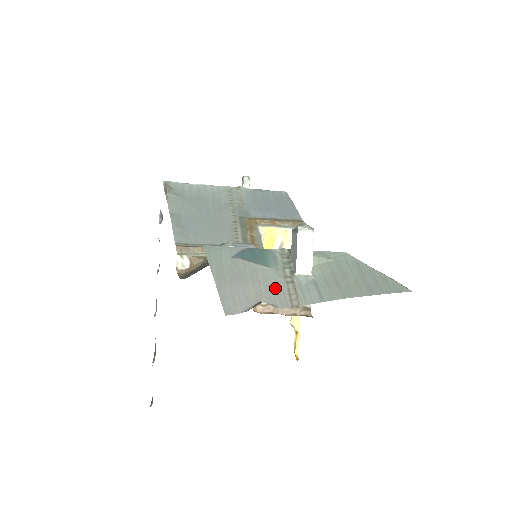
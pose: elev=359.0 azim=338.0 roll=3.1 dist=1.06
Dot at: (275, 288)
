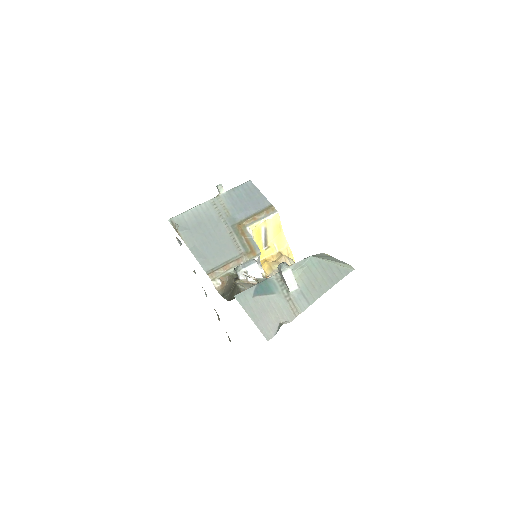
Dot at: (283, 309)
